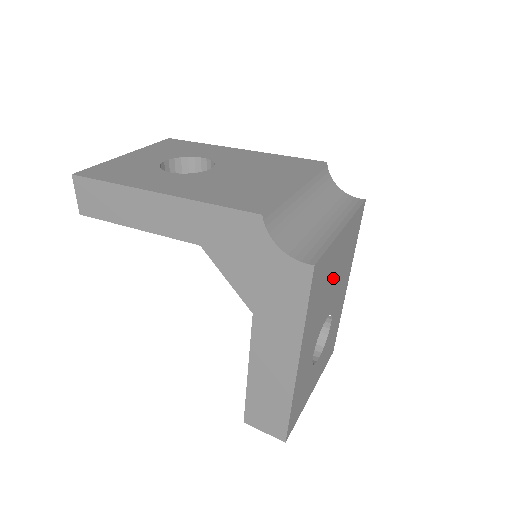
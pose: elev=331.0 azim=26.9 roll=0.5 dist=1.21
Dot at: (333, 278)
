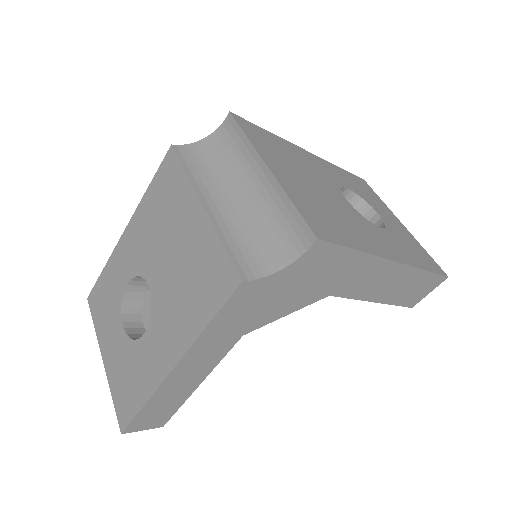
Dot at: (313, 188)
